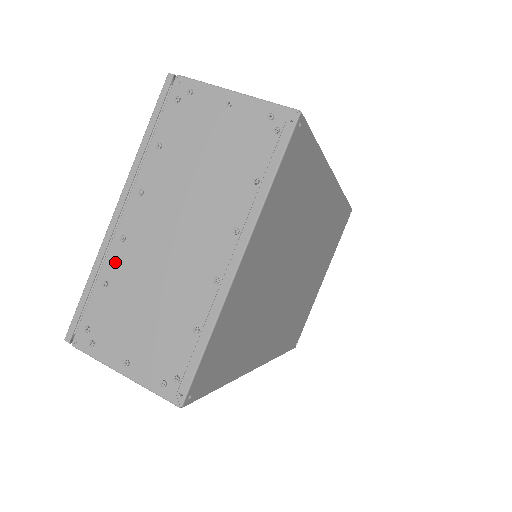
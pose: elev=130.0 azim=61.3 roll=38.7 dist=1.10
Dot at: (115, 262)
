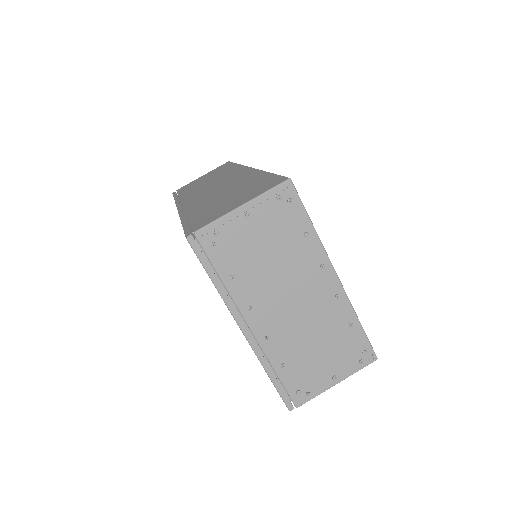
Dot at: (276, 352)
